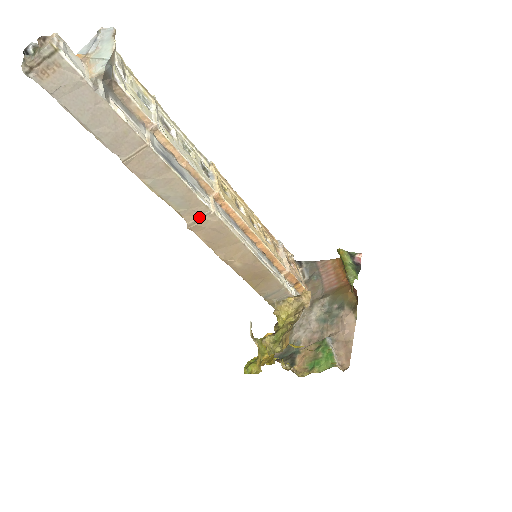
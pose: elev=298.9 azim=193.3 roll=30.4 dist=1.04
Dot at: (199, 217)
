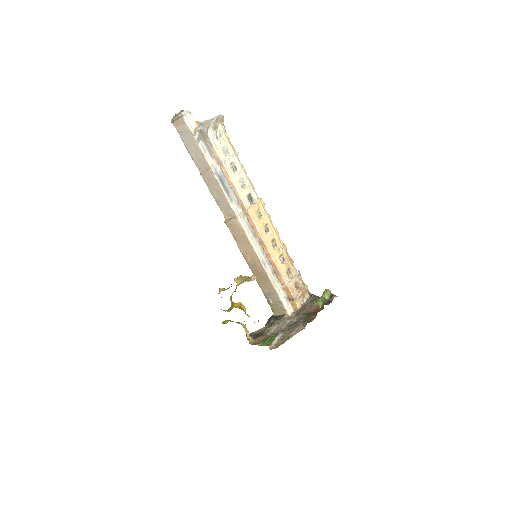
Dot at: (231, 218)
